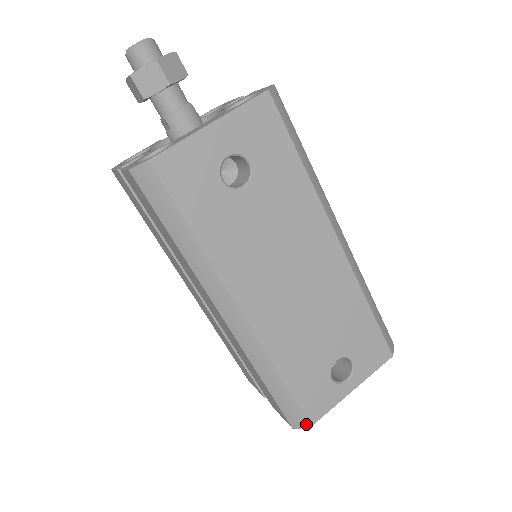
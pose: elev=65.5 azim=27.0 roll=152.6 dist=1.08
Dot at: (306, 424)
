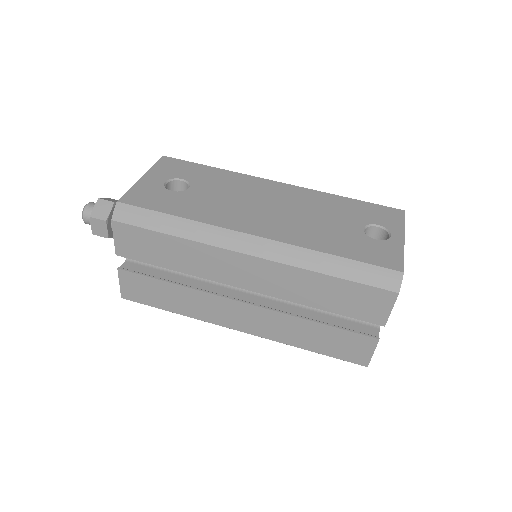
Dot at: (398, 274)
